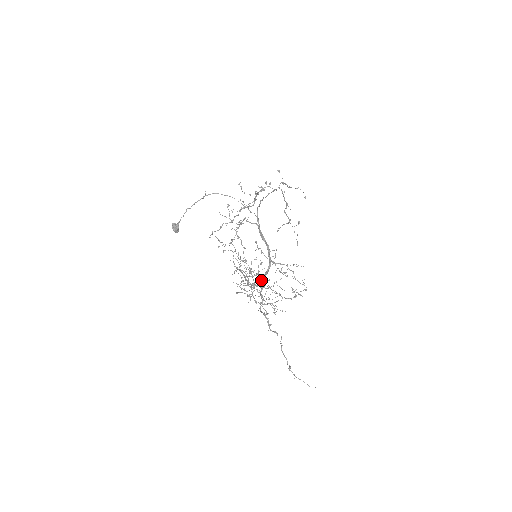
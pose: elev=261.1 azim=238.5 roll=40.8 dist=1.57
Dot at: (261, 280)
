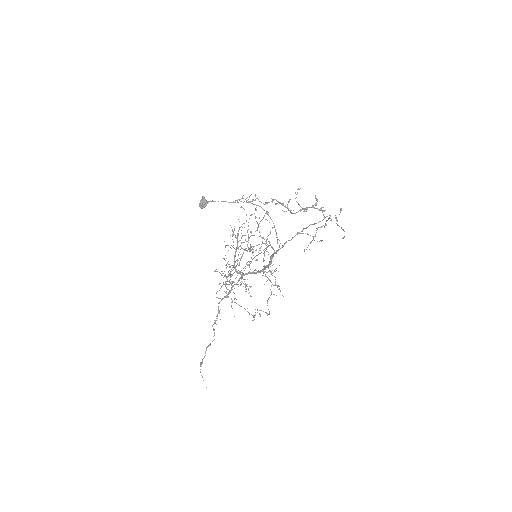
Dot at: (240, 285)
